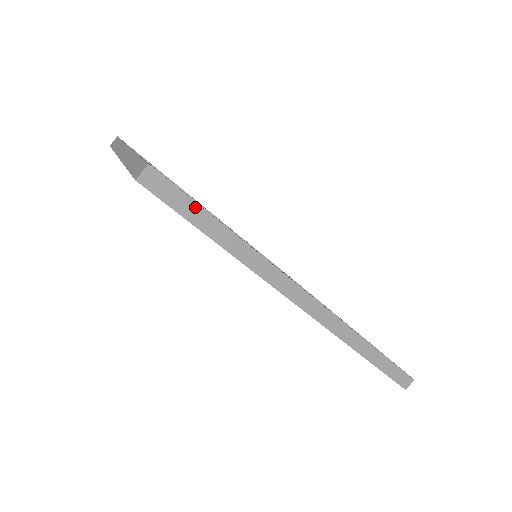
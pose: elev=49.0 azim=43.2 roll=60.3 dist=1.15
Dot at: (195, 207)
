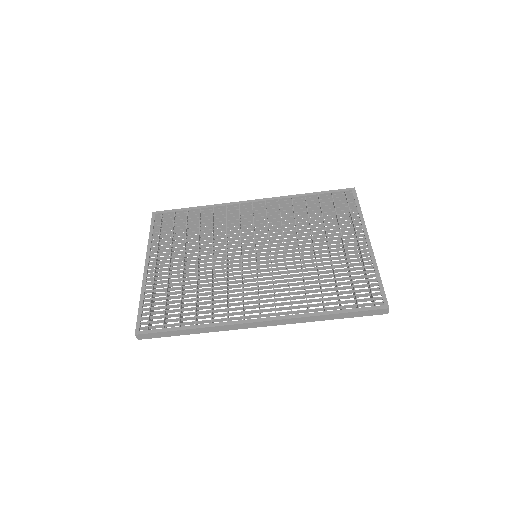
Dot at: (167, 333)
